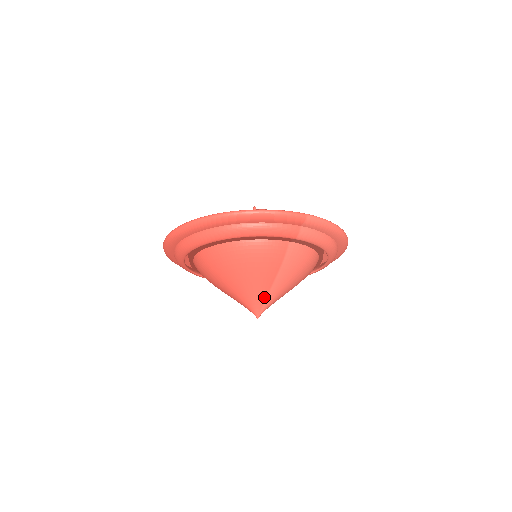
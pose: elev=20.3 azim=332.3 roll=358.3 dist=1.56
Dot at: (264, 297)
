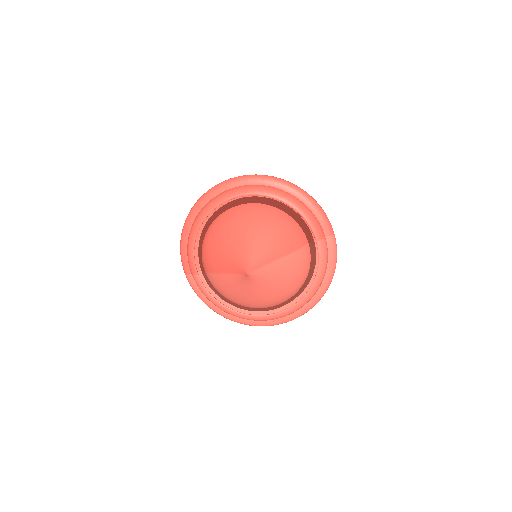
Dot at: (265, 263)
